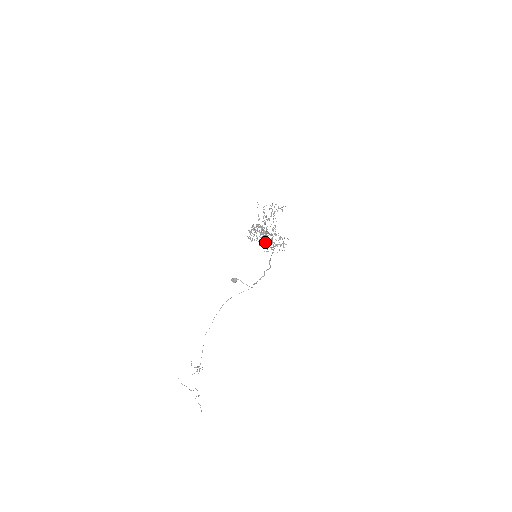
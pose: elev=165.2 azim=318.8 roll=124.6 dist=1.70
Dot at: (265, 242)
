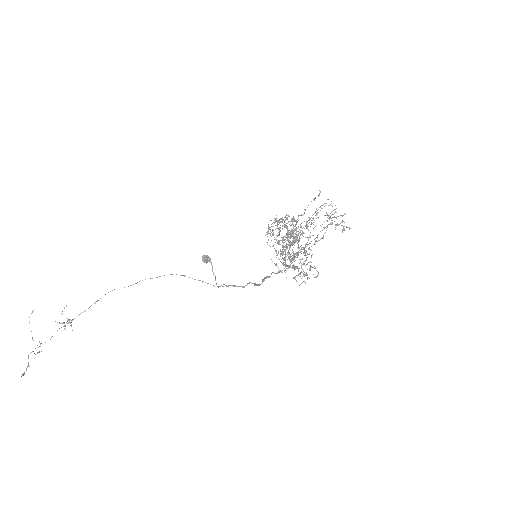
Dot at: occluded
